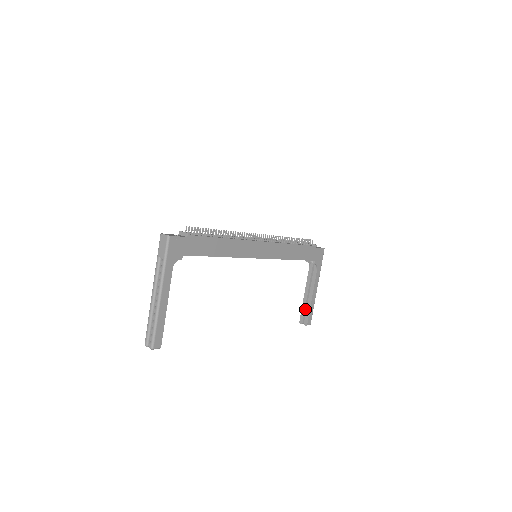
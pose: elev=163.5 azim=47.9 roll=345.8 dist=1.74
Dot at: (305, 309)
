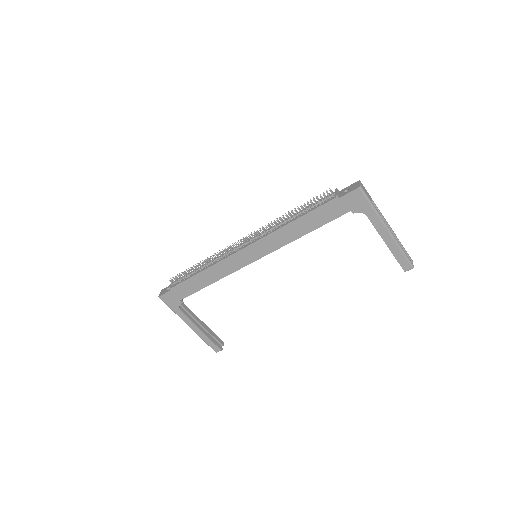
Dot at: occluded
